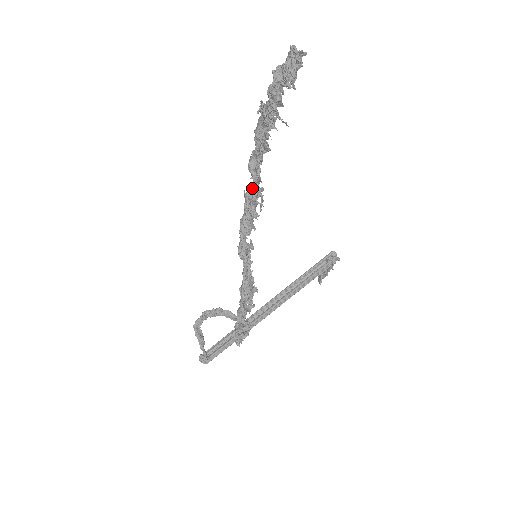
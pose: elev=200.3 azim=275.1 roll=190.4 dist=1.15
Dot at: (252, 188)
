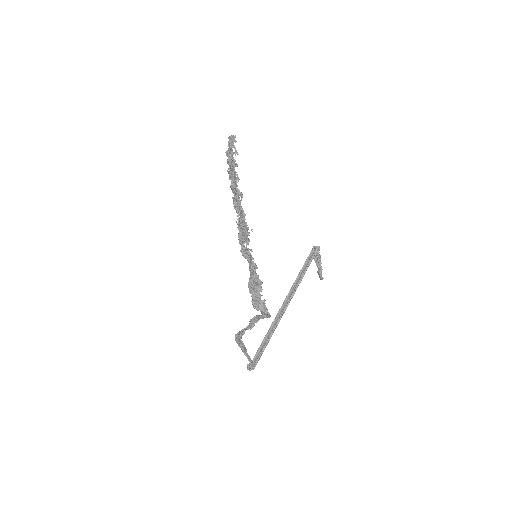
Dot at: (237, 213)
